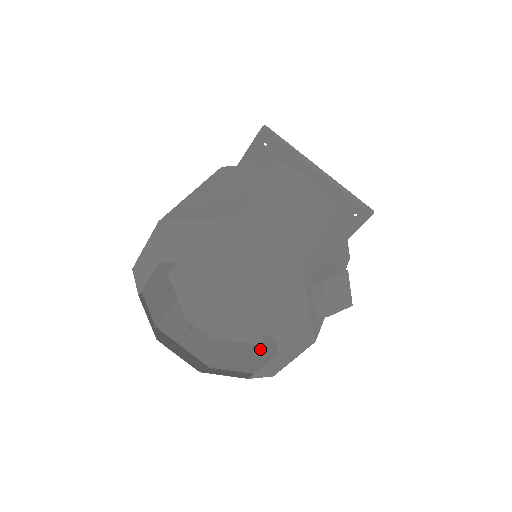
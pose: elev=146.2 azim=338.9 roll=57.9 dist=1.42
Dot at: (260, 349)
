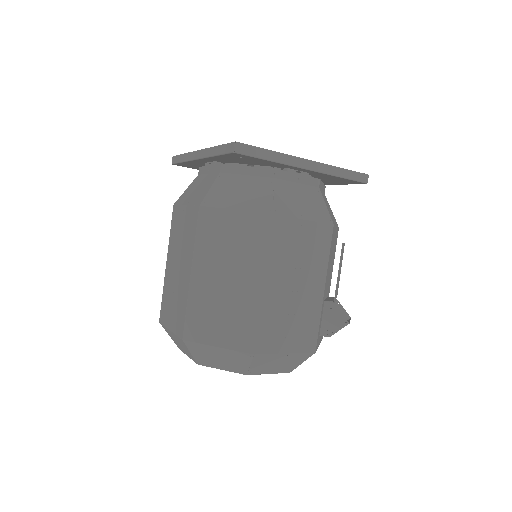
Dot at: occluded
